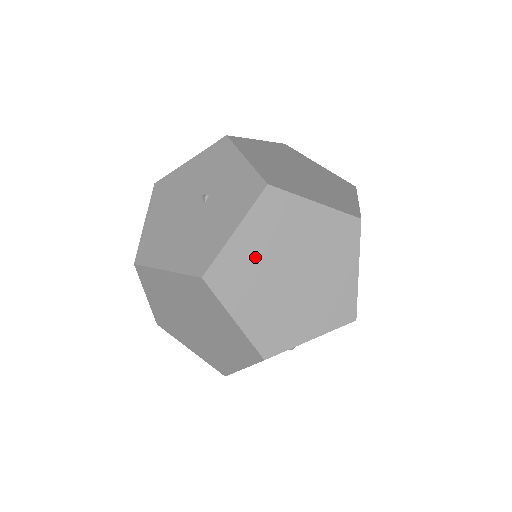
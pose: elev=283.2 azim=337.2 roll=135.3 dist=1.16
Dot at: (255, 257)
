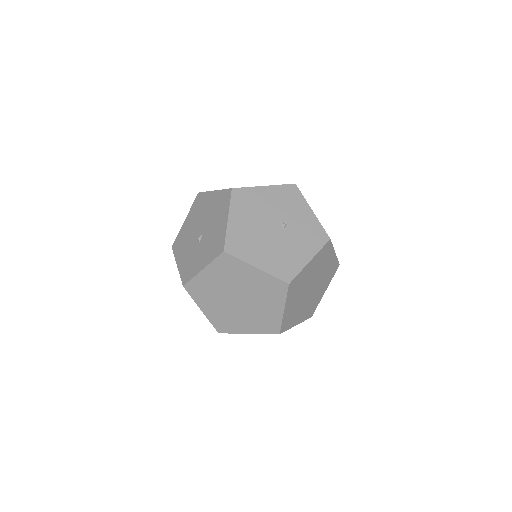
Dot at: (307, 277)
